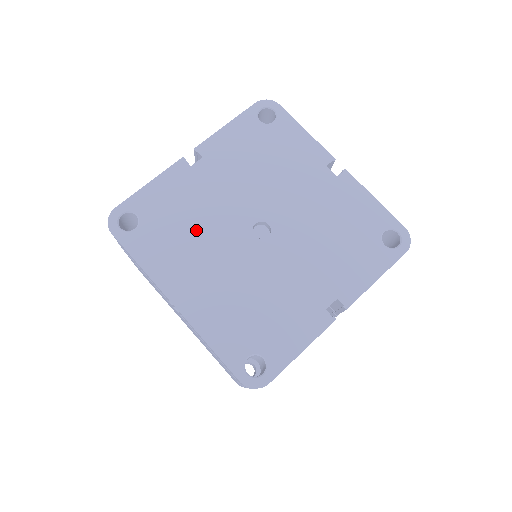
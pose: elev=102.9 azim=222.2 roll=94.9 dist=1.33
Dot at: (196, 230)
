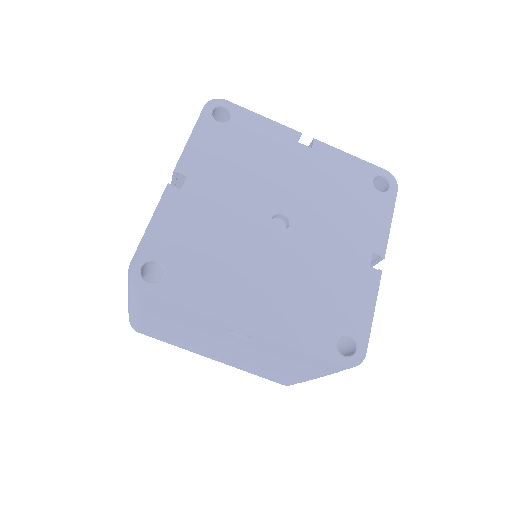
Dot at: (223, 249)
